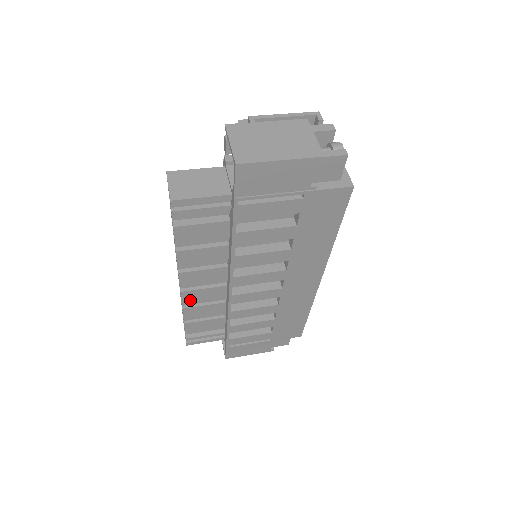
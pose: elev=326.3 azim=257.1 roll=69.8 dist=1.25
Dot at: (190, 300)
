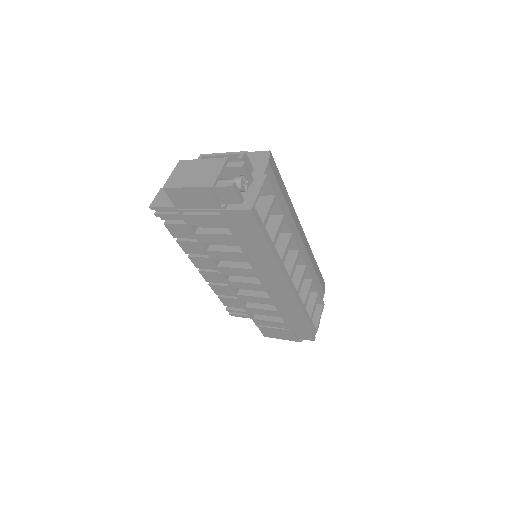
Dot at: (209, 279)
